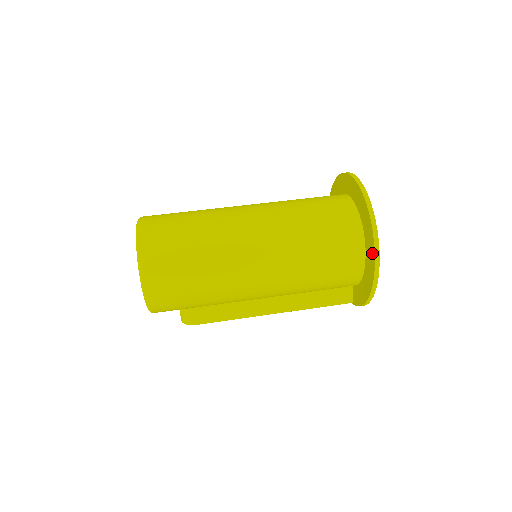
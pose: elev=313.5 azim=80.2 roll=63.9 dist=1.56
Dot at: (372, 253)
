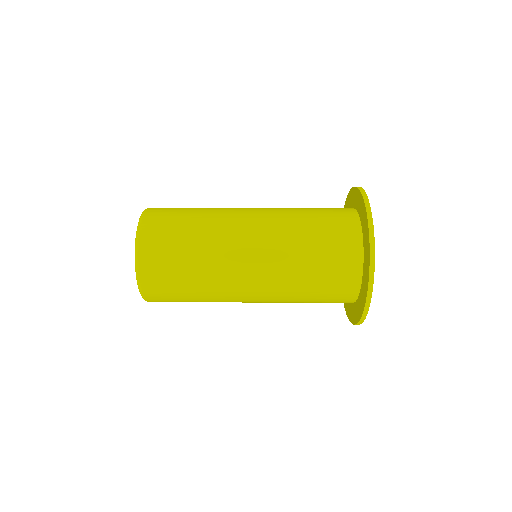
Dot at: (355, 319)
